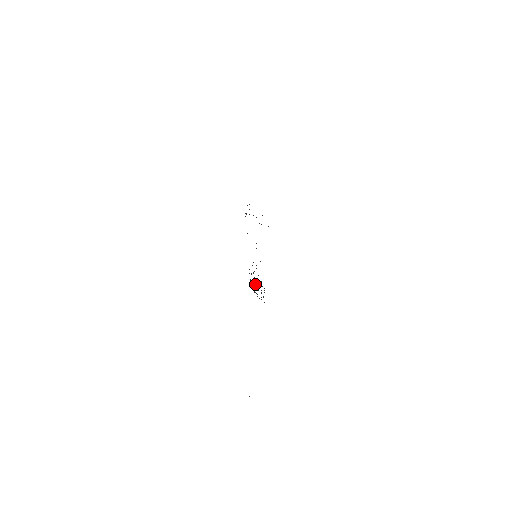
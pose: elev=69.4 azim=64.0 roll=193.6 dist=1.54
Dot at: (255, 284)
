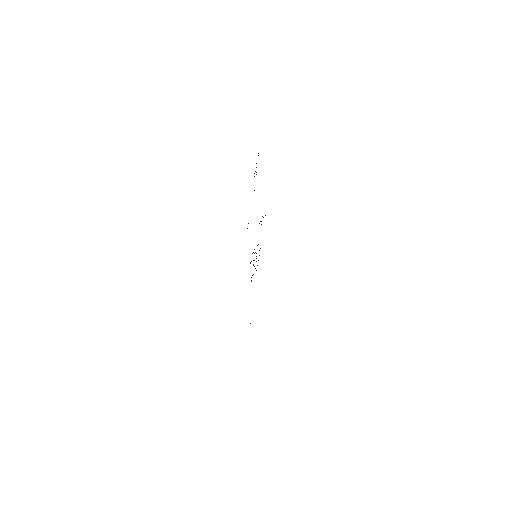
Dot at: occluded
